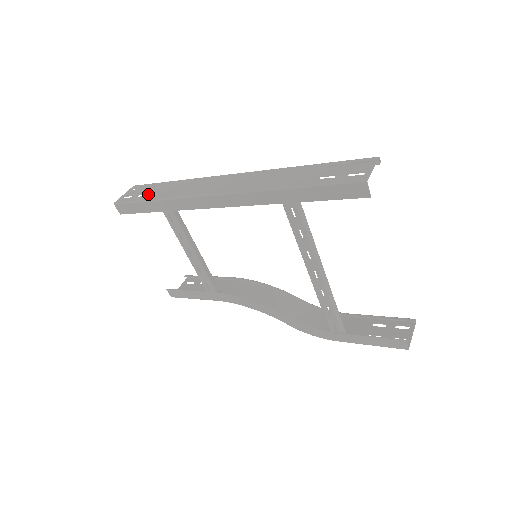
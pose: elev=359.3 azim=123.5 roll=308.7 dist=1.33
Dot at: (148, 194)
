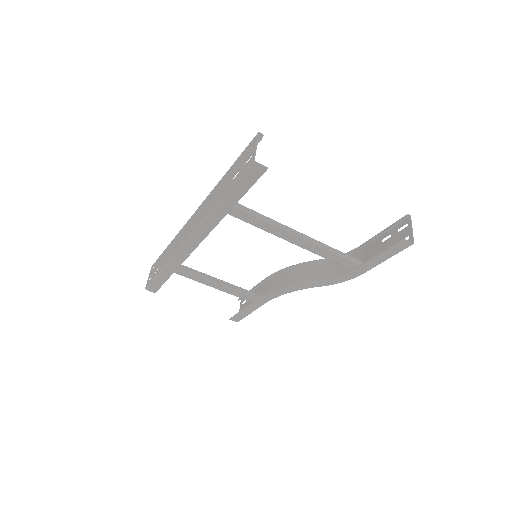
Dot at: (158, 268)
